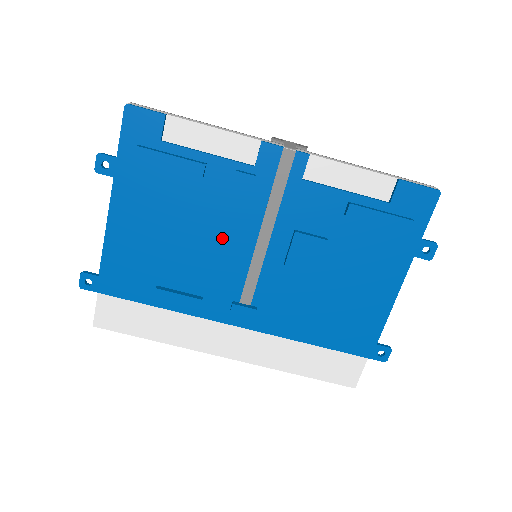
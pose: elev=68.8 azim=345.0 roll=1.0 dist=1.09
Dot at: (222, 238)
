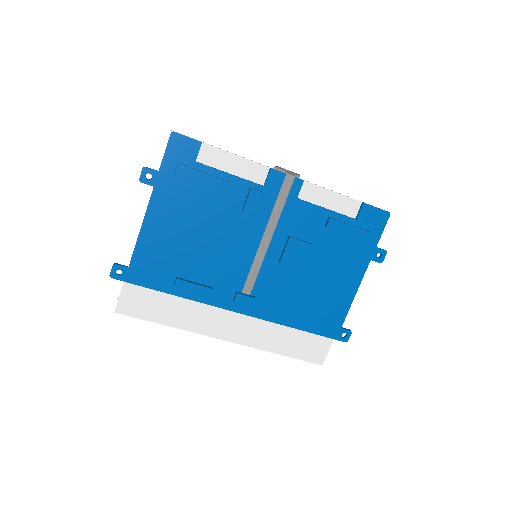
Dot at: (234, 240)
